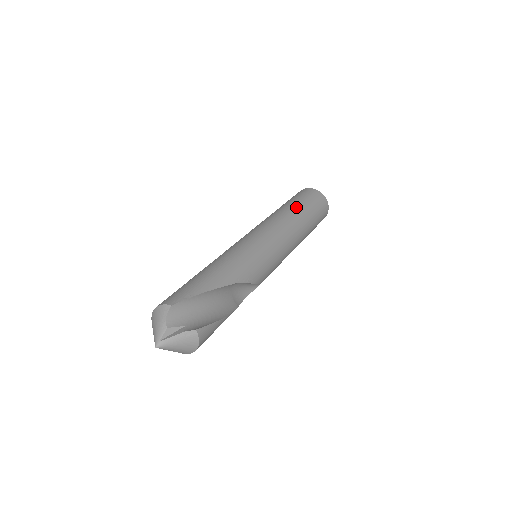
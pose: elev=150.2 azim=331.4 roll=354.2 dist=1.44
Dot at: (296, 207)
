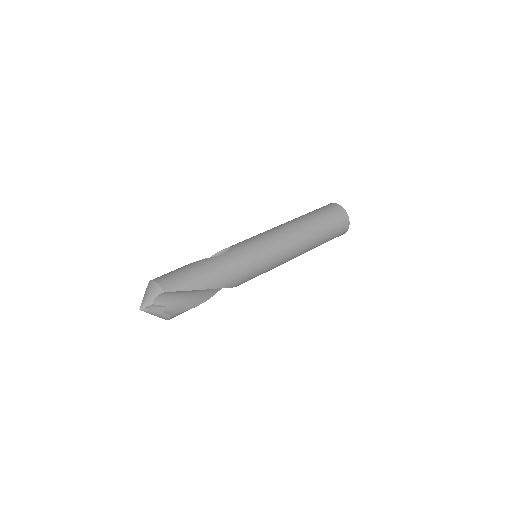
Dot at: (316, 229)
